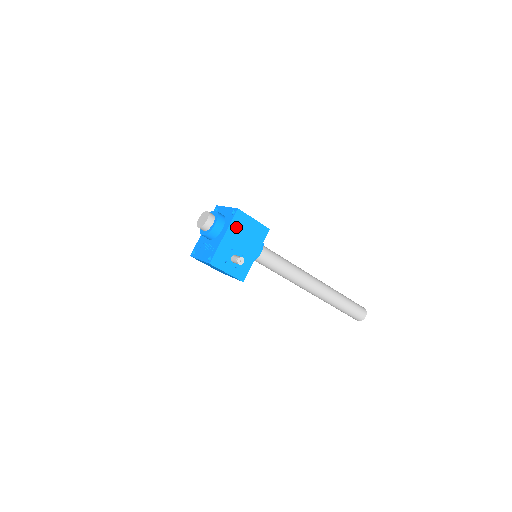
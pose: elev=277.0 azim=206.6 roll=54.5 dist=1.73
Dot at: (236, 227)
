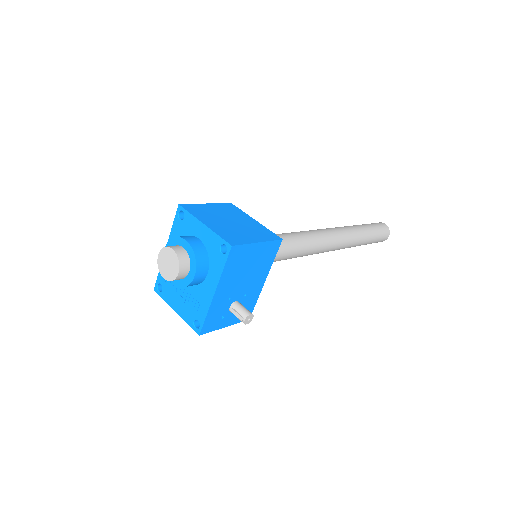
Dot at: (232, 270)
